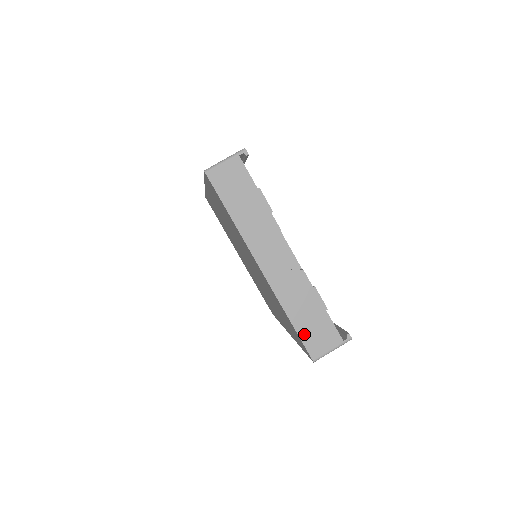
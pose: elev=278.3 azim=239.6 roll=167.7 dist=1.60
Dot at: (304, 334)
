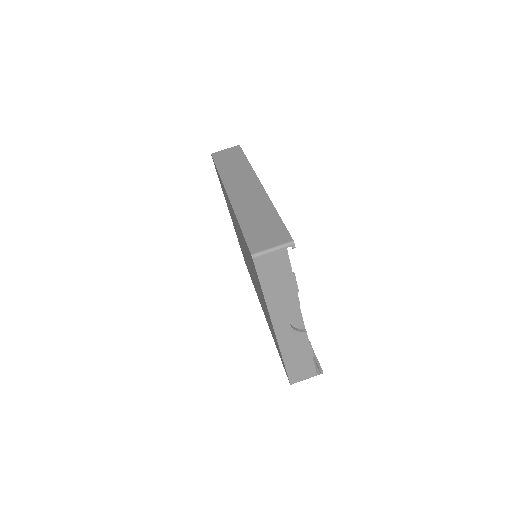
Dot at: (290, 370)
